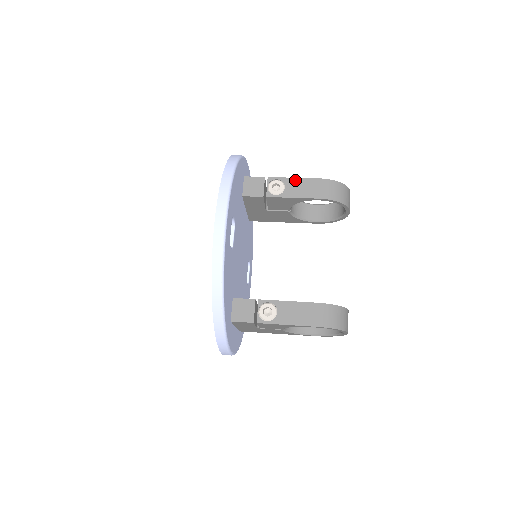
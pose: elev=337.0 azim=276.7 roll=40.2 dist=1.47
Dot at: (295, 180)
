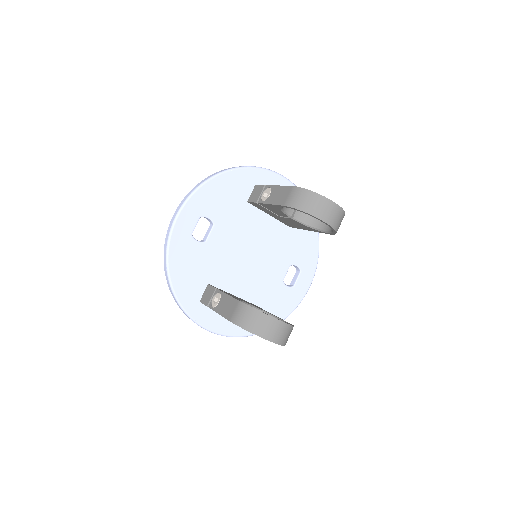
Dot at: (278, 188)
